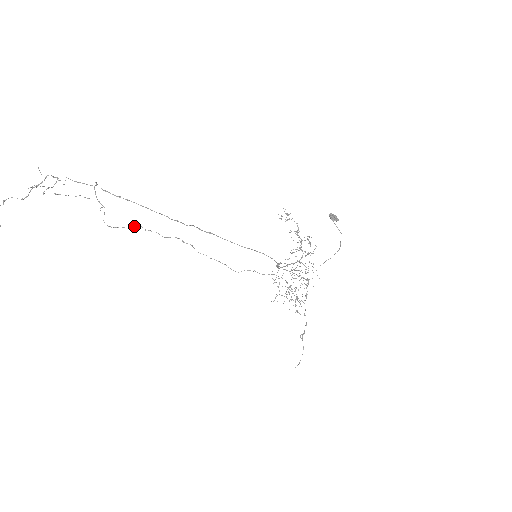
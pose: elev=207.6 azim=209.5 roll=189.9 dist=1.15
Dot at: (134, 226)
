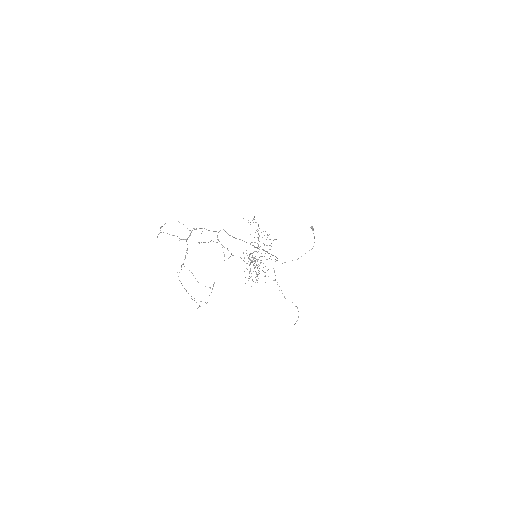
Dot at: occluded
